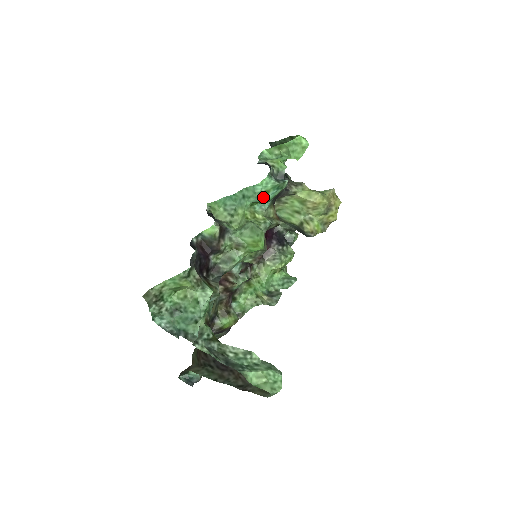
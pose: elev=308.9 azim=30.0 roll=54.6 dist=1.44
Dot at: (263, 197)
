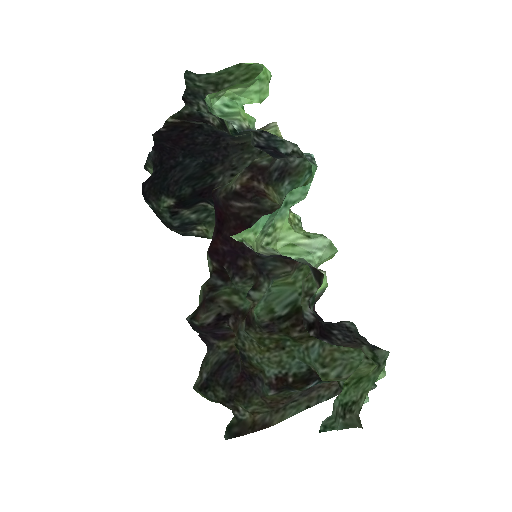
Dot at: occluded
